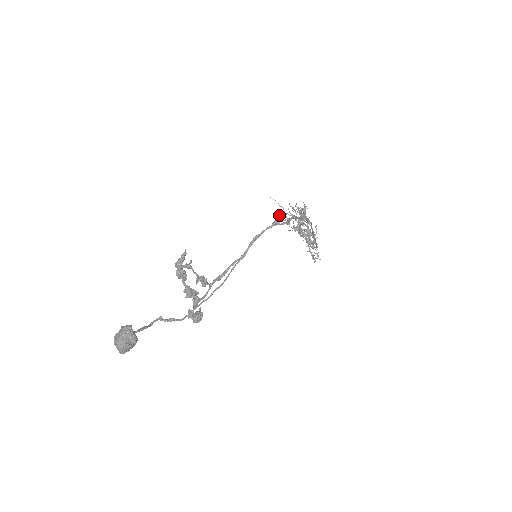
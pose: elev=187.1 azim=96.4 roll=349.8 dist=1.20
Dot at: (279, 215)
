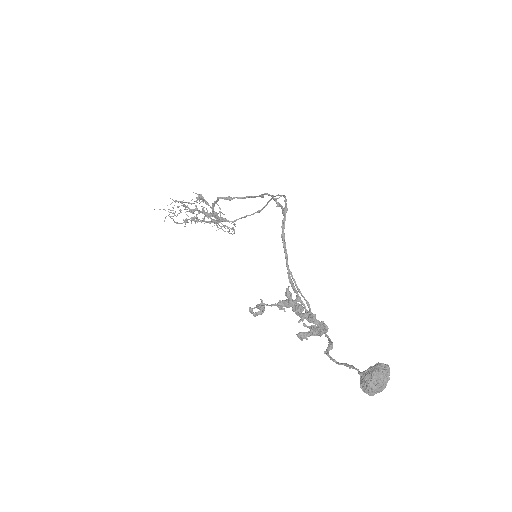
Dot at: (164, 221)
